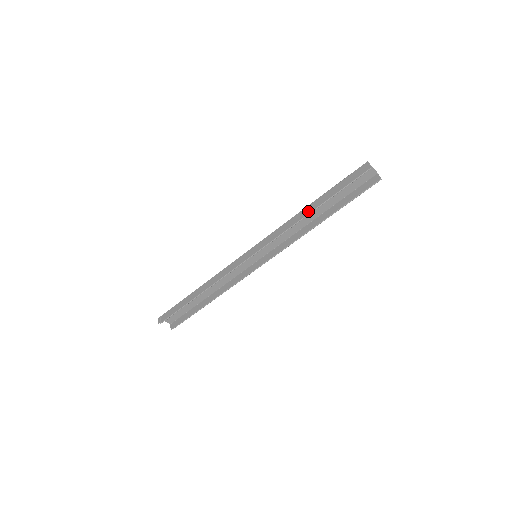
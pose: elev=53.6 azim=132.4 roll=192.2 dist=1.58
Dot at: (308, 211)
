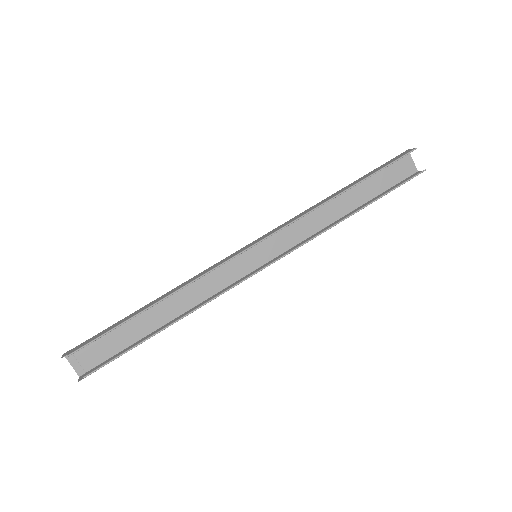
Dot at: (338, 192)
